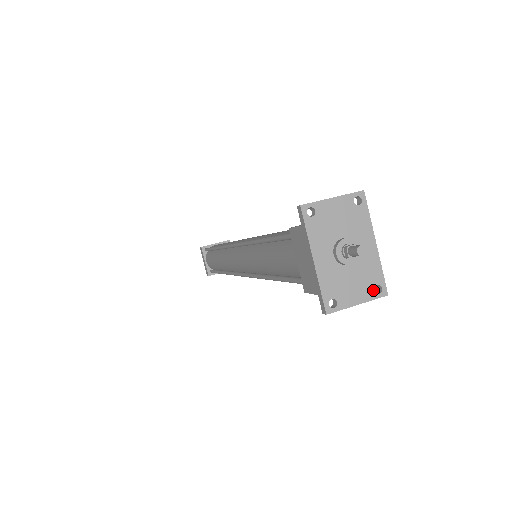
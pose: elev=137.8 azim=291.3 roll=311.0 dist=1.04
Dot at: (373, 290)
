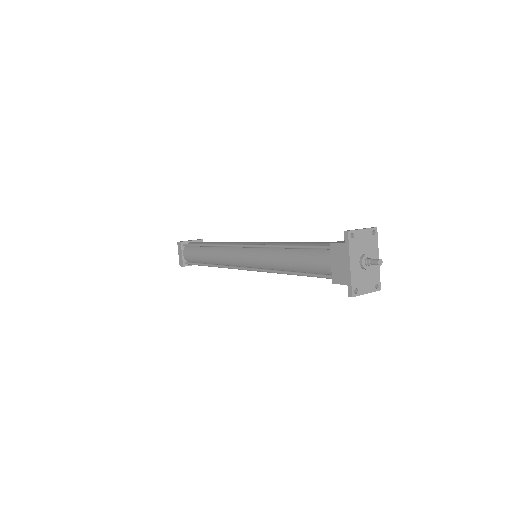
Dot at: (375, 286)
